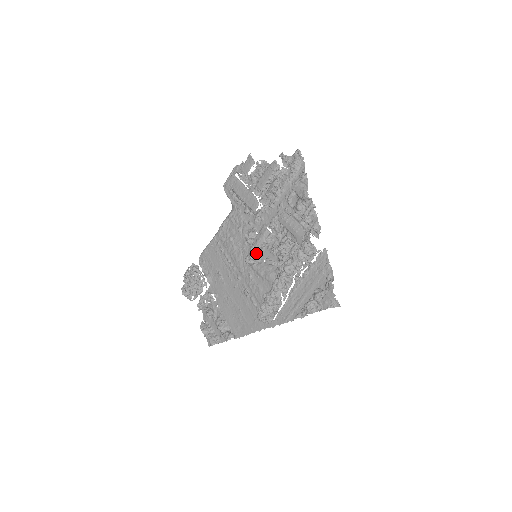
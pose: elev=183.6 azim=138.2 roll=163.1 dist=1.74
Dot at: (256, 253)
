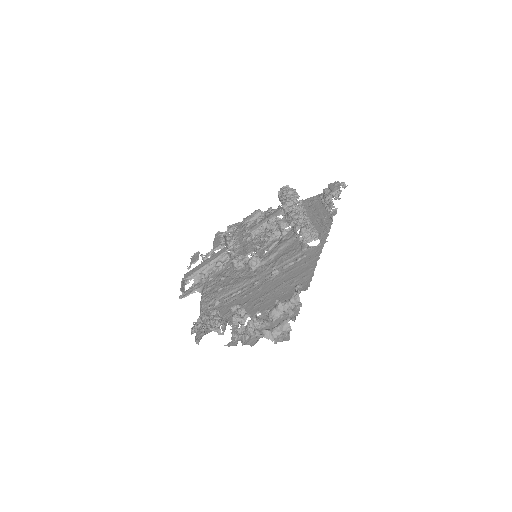
Dot at: occluded
